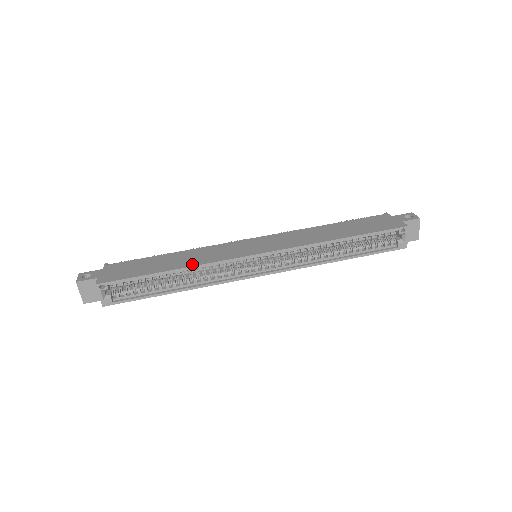
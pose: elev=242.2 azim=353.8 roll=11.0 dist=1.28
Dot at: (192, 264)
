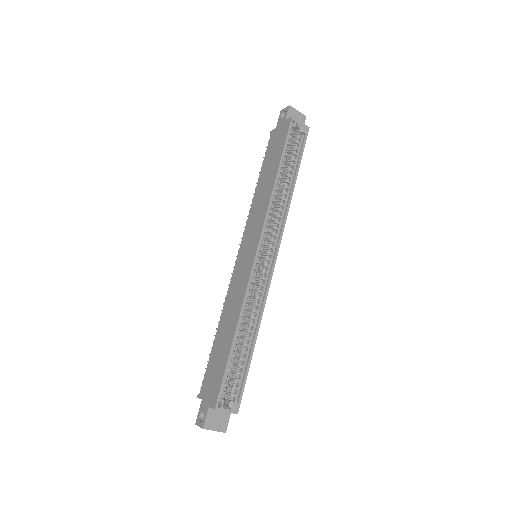
Dot at: (238, 313)
